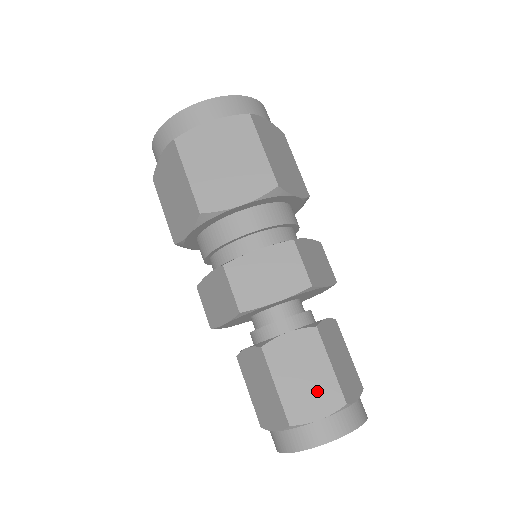
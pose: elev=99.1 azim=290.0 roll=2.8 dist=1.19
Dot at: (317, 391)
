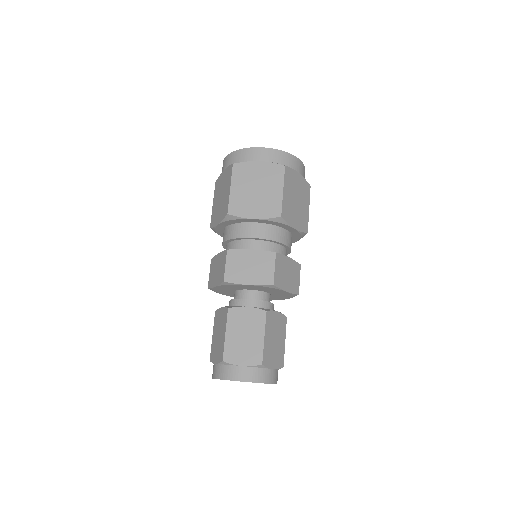
Dot at: (248, 349)
